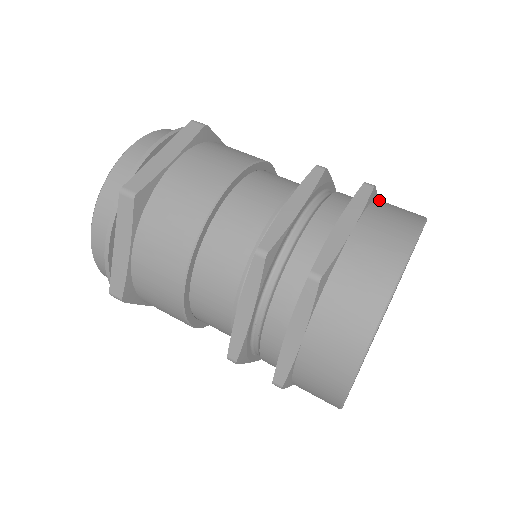
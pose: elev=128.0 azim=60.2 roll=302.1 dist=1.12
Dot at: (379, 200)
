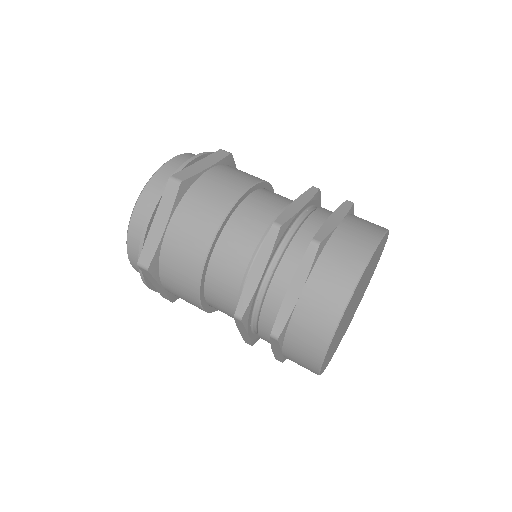
Dot at: occluded
